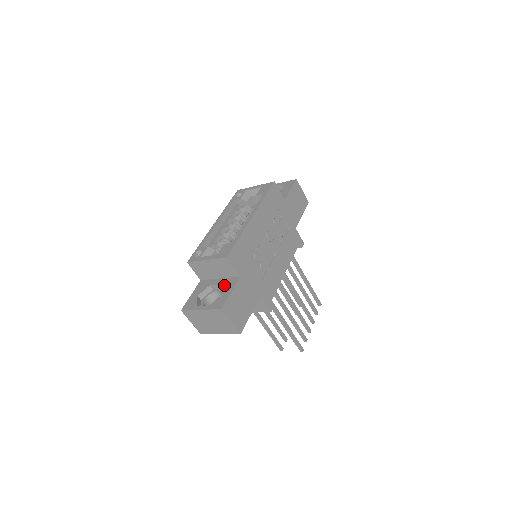
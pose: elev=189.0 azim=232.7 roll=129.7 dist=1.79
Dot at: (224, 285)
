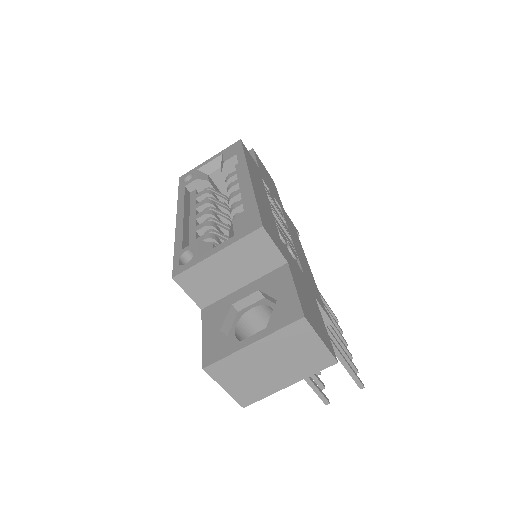
Dot at: (266, 287)
